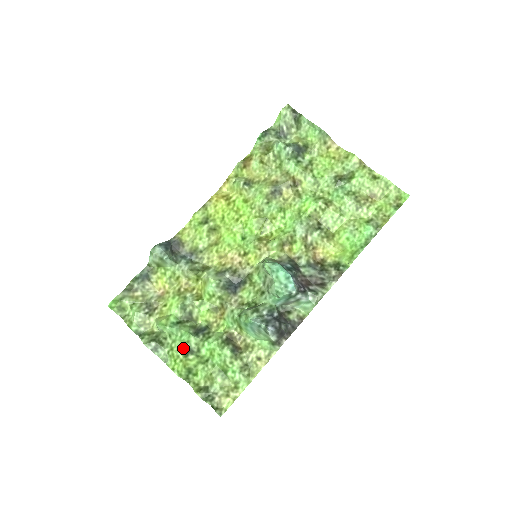
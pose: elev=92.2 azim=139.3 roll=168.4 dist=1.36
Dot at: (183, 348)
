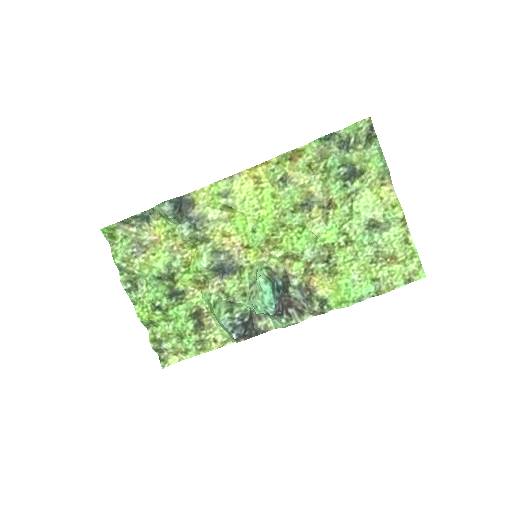
Dot at: (154, 303)
